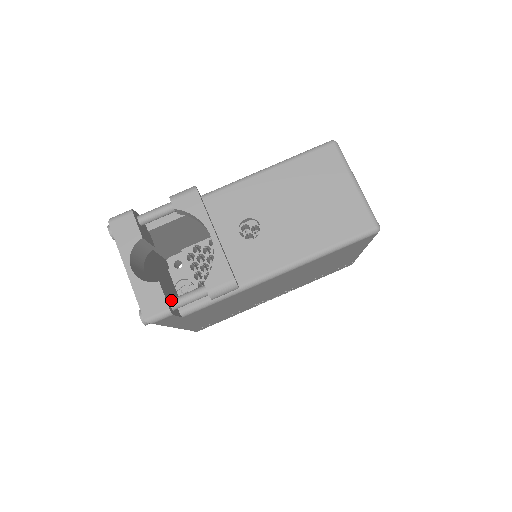
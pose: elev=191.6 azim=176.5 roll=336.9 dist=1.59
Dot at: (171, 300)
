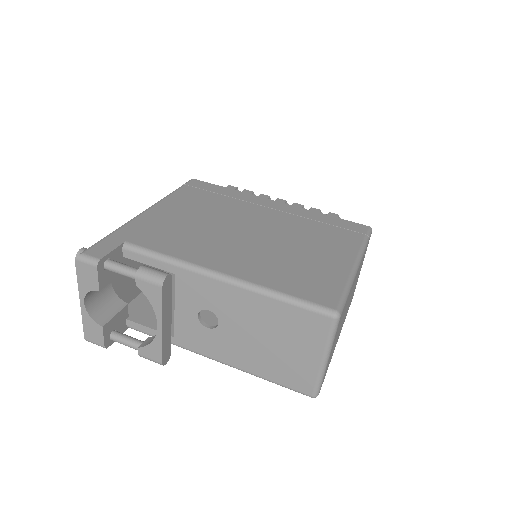
Dot at: (112, 335)
